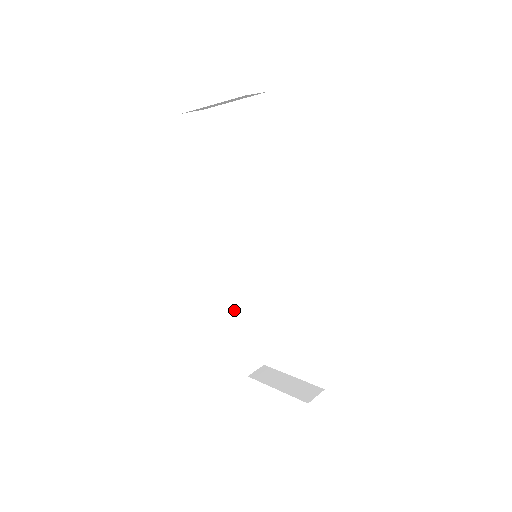
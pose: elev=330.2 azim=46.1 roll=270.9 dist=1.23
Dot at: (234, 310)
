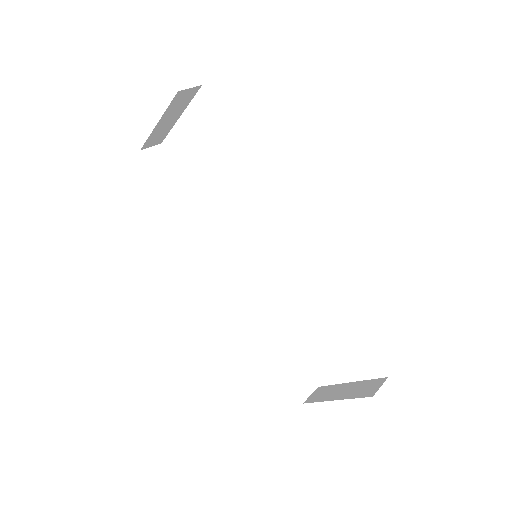
Dot at: (260, 331)
